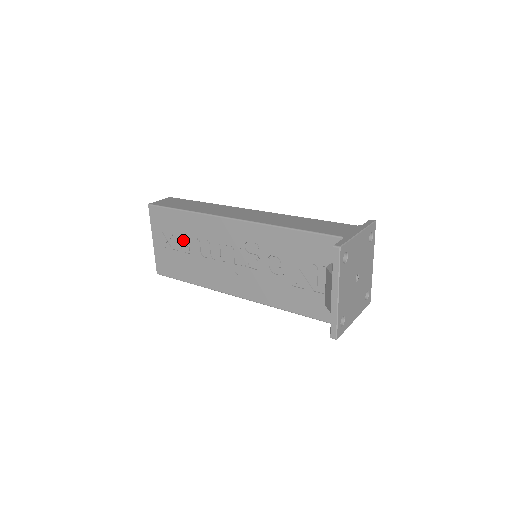
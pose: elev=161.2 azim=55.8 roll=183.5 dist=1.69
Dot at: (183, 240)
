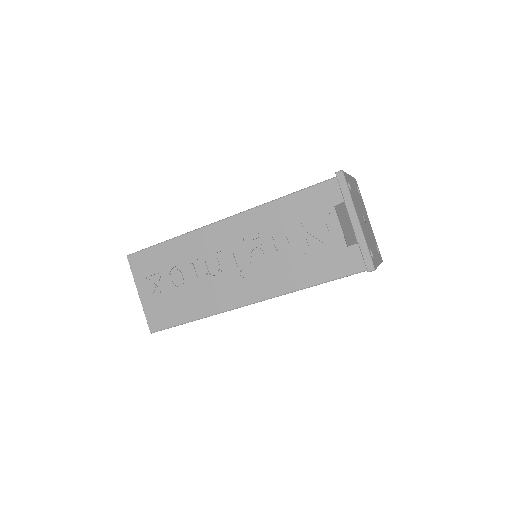
Dot at: (174, 273)
